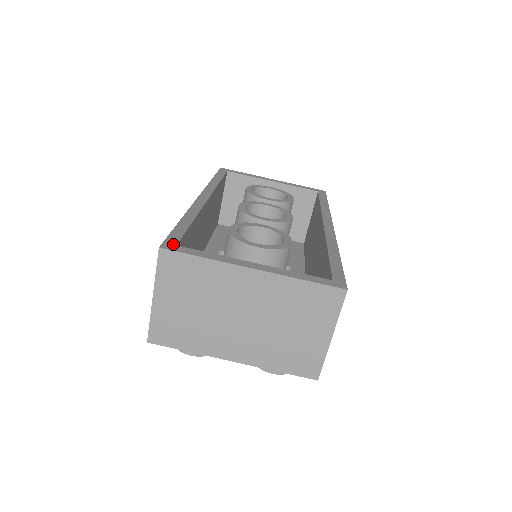
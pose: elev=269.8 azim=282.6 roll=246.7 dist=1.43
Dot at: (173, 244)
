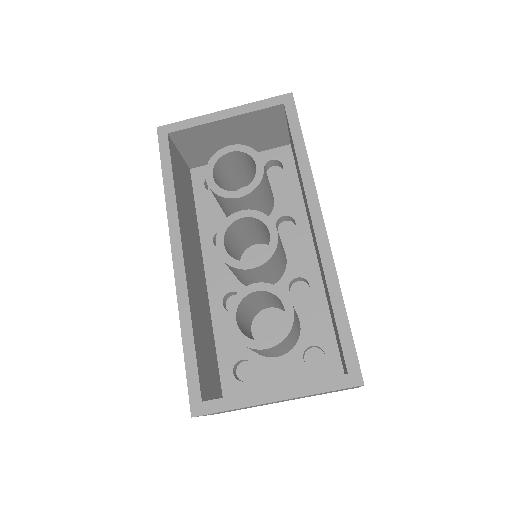
Dot at: (198, 402)
